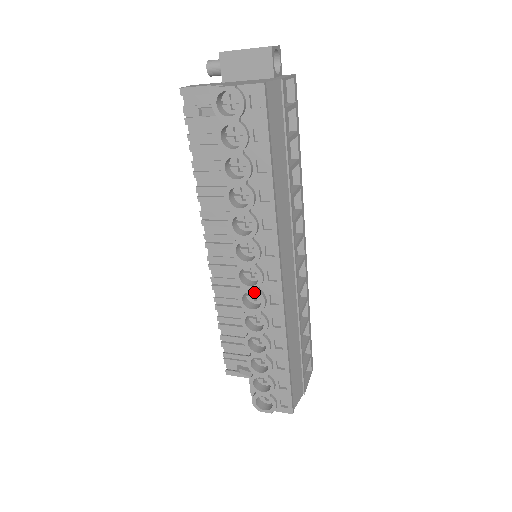
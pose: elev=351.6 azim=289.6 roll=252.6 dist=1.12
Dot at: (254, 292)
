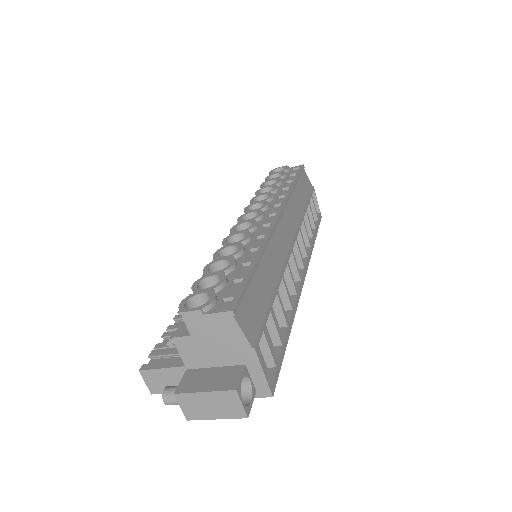
Dot at: (250, 222)
